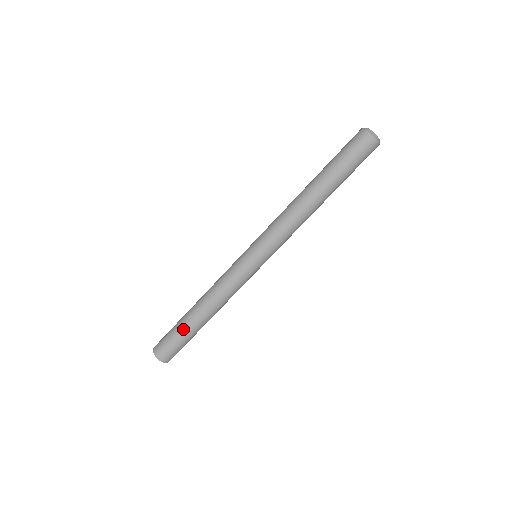
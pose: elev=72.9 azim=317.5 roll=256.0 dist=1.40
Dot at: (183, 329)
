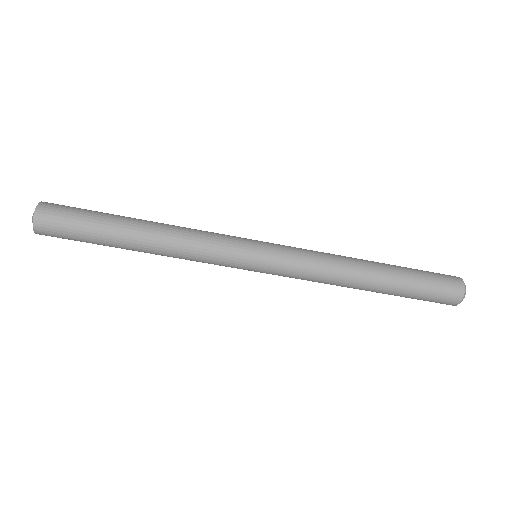
Dot at: occluded
